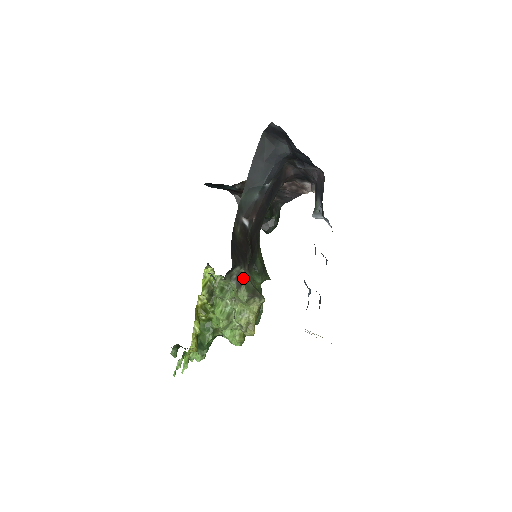
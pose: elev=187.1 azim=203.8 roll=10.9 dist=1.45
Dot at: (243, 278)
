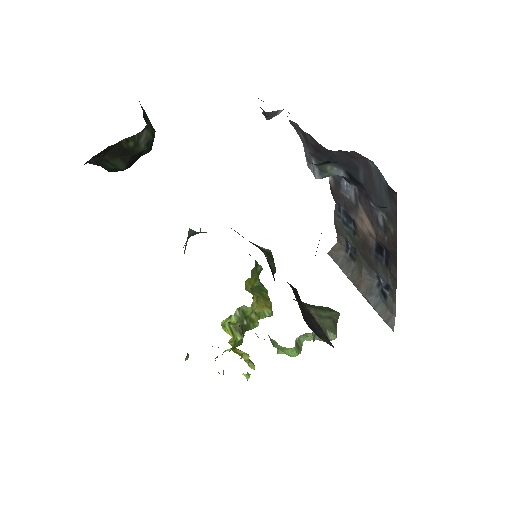
Dot at: (322, 328)
